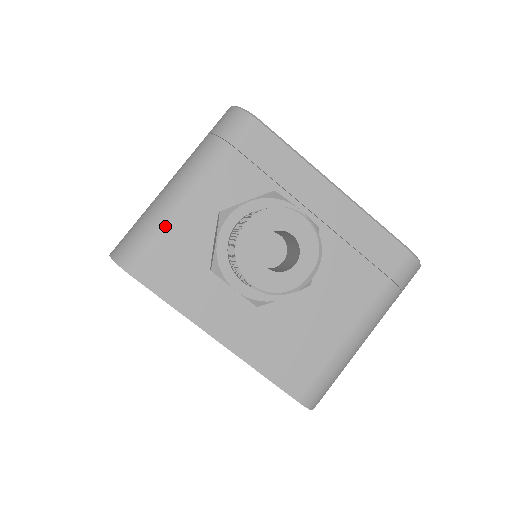
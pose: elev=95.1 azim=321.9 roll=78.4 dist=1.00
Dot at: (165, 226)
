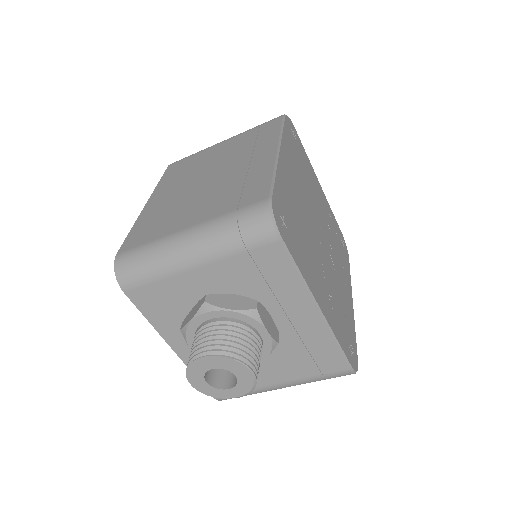
Dot at: (162, 274)
